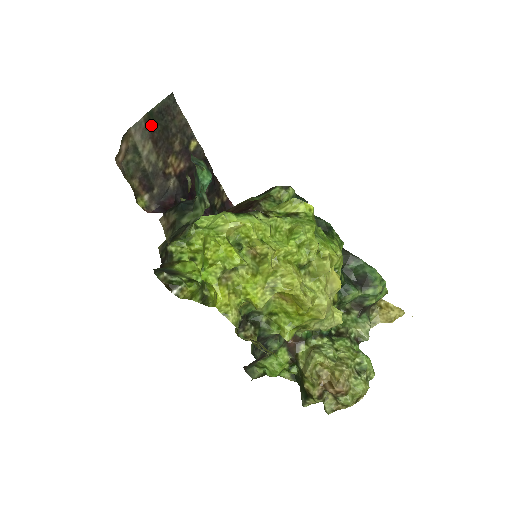
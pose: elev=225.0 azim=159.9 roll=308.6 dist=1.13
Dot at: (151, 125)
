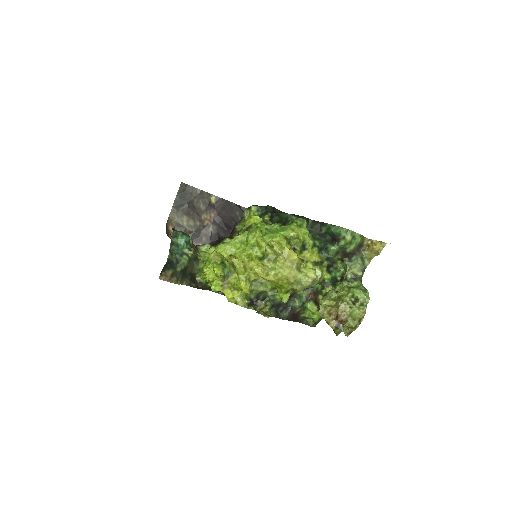
Dot at: (180, 207)
